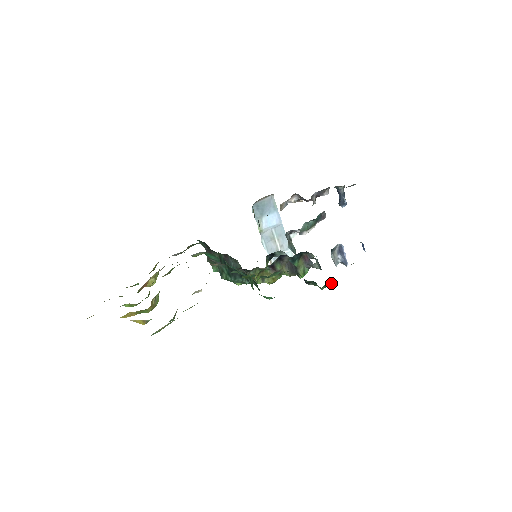
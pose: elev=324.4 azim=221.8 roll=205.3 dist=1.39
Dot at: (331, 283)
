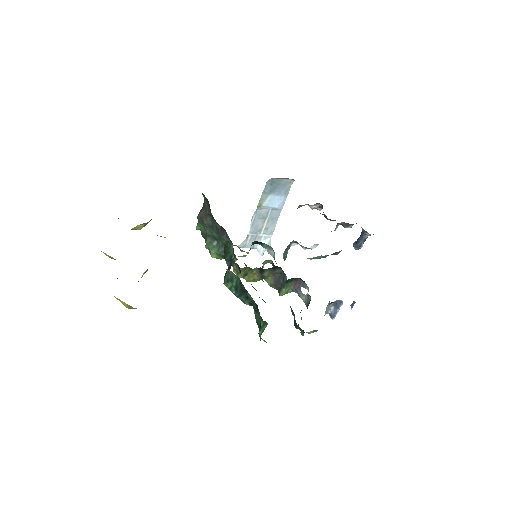
Dot at: (312, 331)
